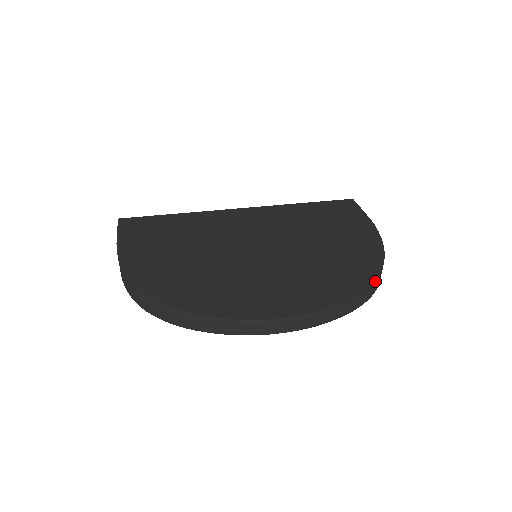
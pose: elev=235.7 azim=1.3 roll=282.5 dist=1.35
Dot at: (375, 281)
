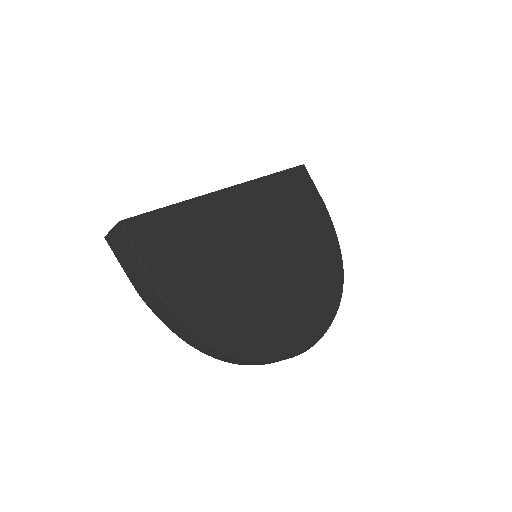
Dot at: (342, 284)
